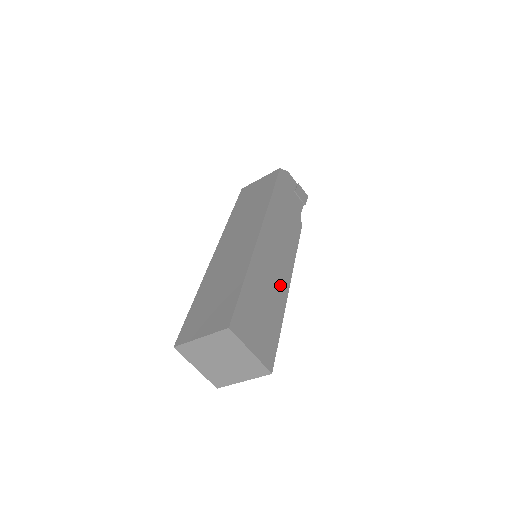
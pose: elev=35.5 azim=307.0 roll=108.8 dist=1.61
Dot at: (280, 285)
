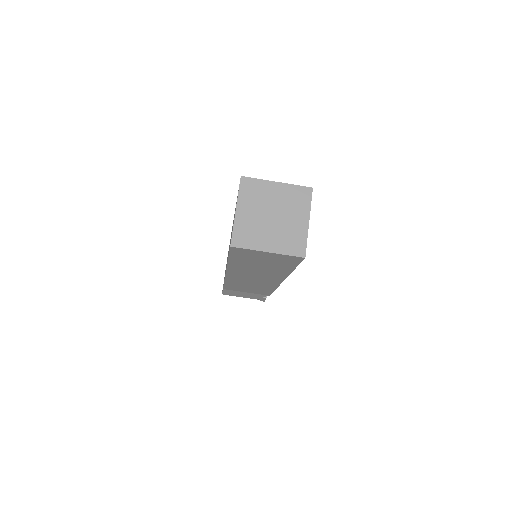
Dot at: occluded
